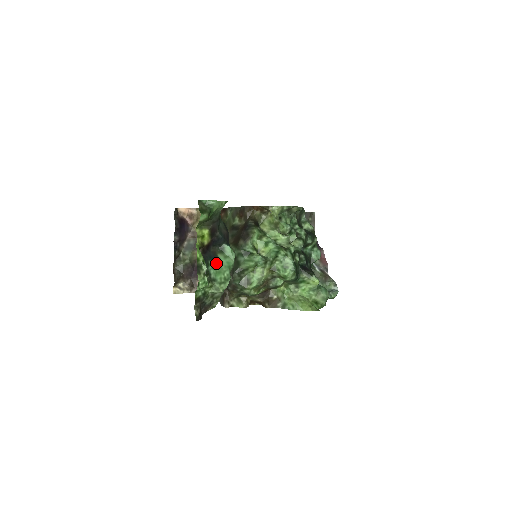
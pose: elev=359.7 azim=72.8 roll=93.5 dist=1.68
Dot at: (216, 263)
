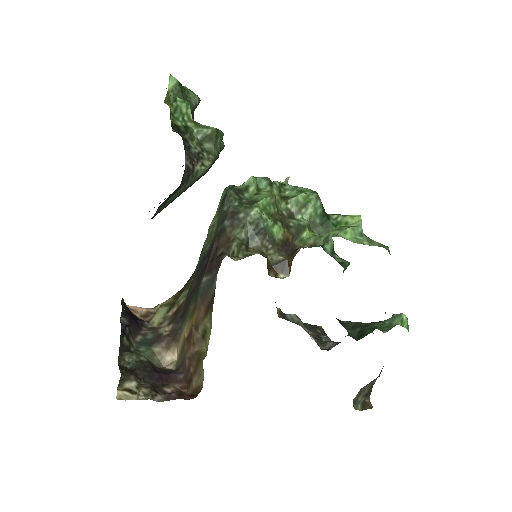
Dot at: occluded
